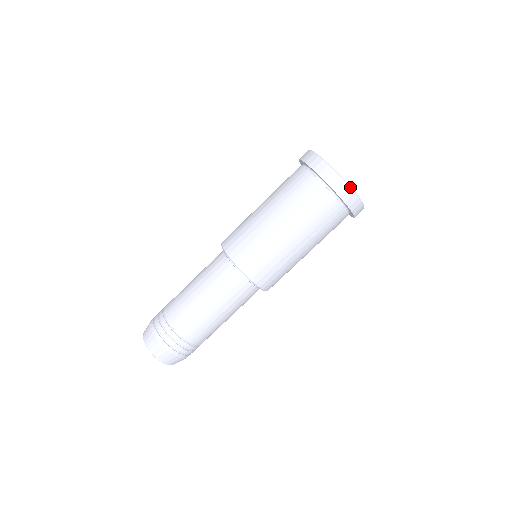
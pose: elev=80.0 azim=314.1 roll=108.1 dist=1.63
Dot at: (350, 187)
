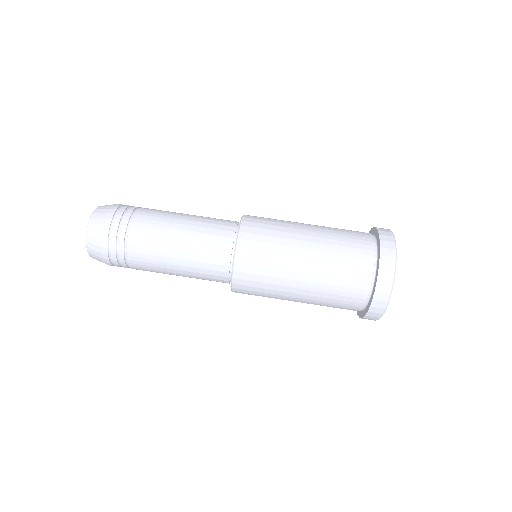
Dot at: (396, 249)
